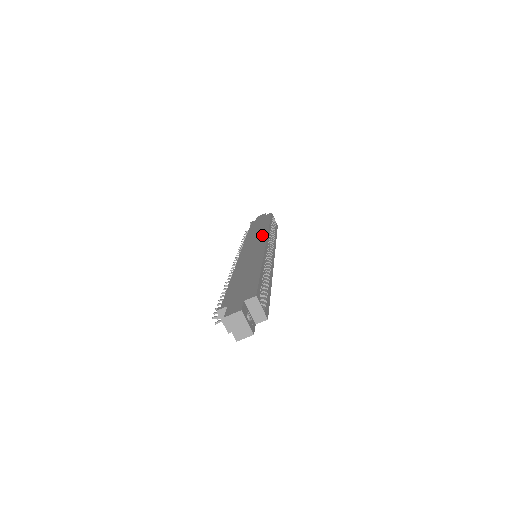
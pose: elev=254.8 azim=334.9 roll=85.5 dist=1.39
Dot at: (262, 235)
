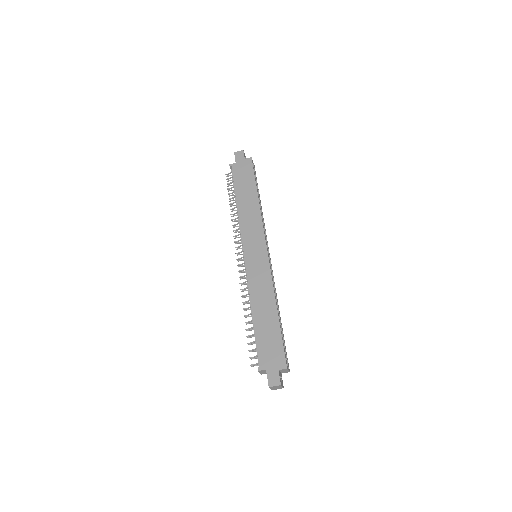
Dot at: (258, 227)
